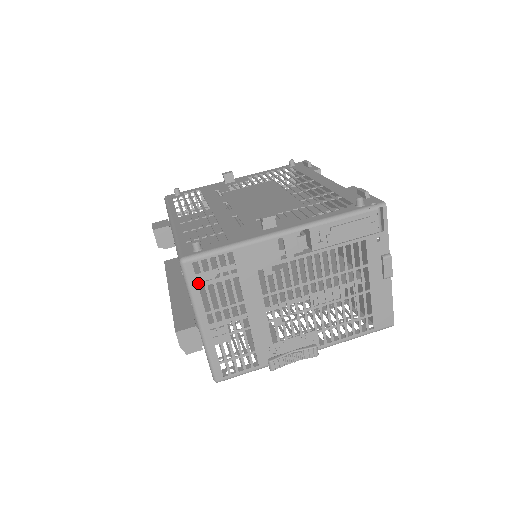
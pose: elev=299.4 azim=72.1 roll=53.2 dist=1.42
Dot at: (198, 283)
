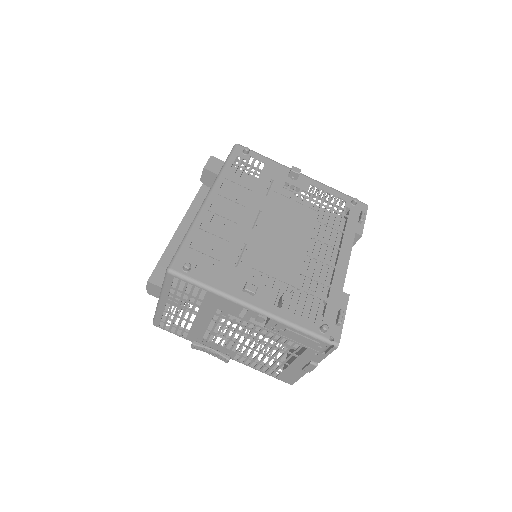
Dot at: (172, 286)
